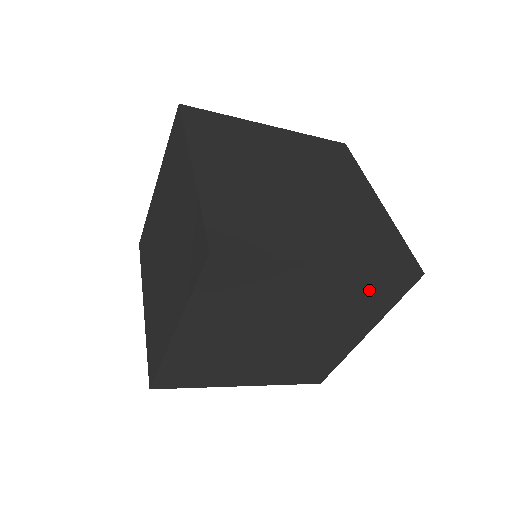
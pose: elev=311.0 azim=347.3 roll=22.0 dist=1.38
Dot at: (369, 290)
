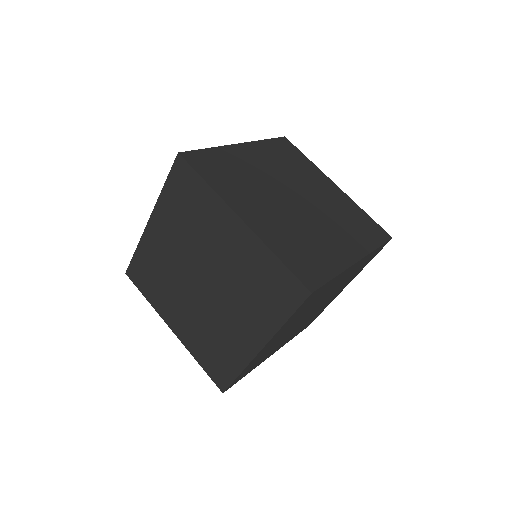
Dot at: occluded
